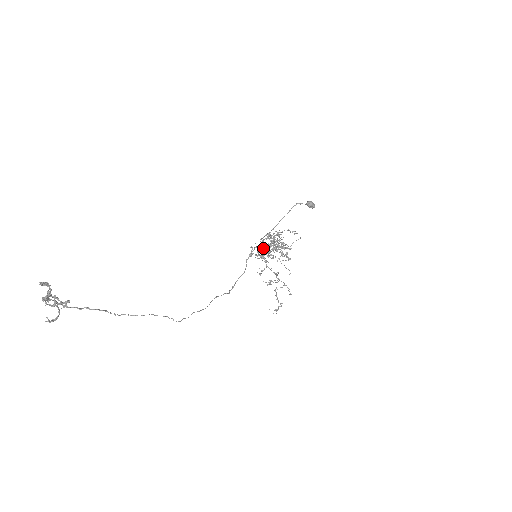
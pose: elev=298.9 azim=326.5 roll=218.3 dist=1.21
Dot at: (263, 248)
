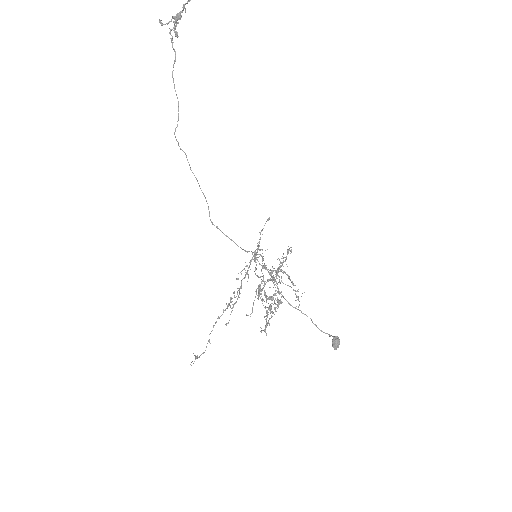
Dot at: occluded
